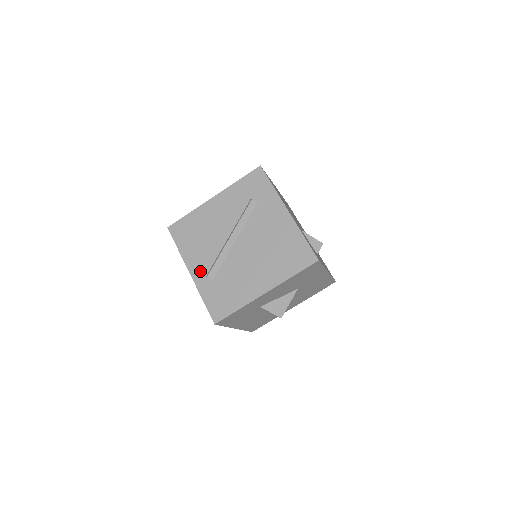
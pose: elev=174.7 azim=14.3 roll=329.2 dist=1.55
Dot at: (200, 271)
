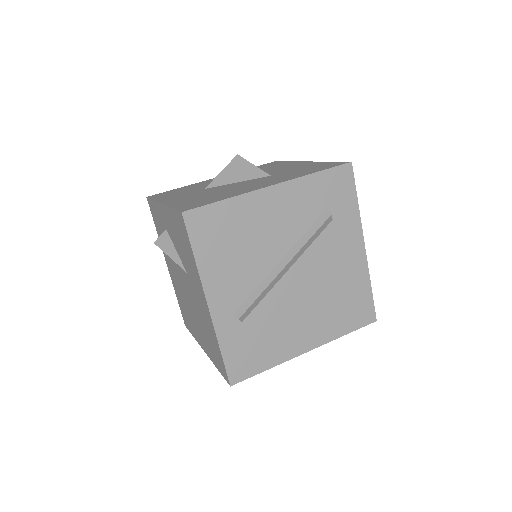
Dot at: (226, 304)
